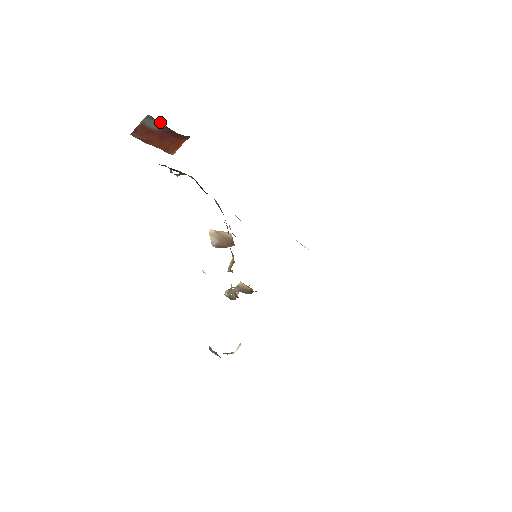
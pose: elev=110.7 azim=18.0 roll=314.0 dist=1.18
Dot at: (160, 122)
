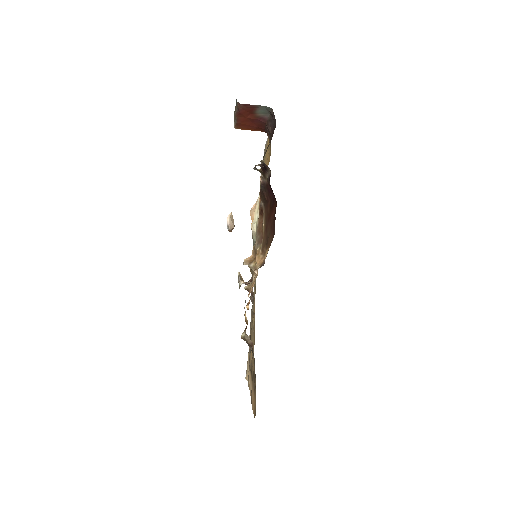
Dot at: (268, 115)
